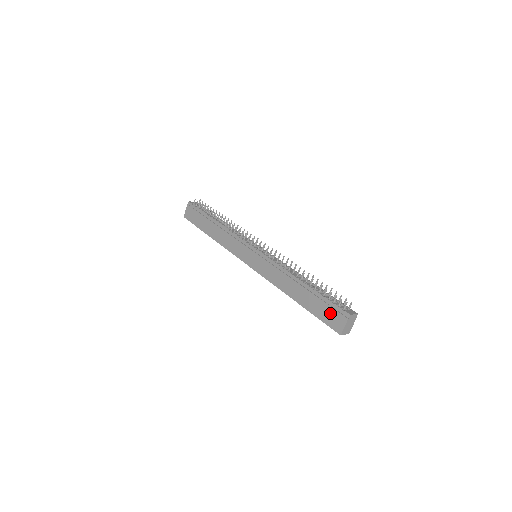
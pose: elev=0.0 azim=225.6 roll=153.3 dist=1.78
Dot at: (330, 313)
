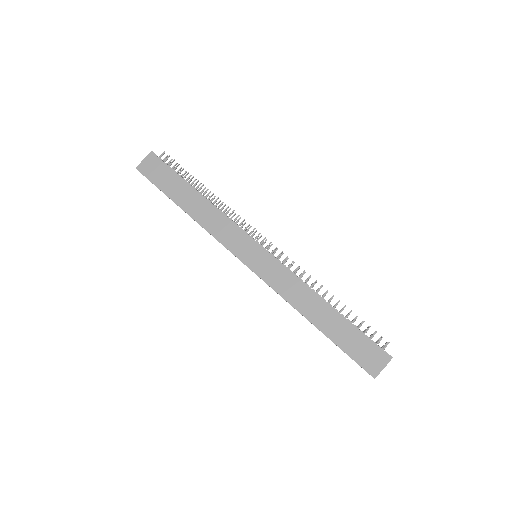
Dot at: (366, 350)
